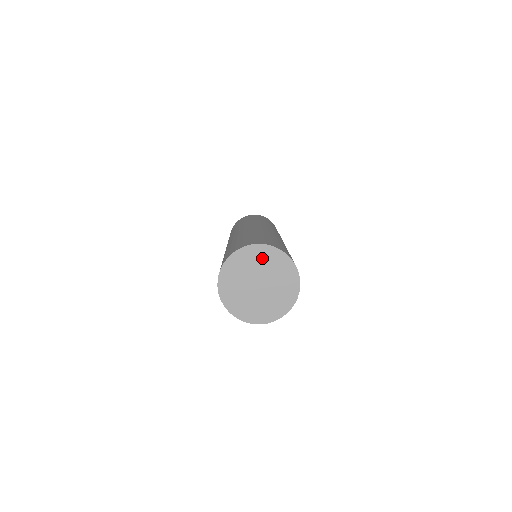
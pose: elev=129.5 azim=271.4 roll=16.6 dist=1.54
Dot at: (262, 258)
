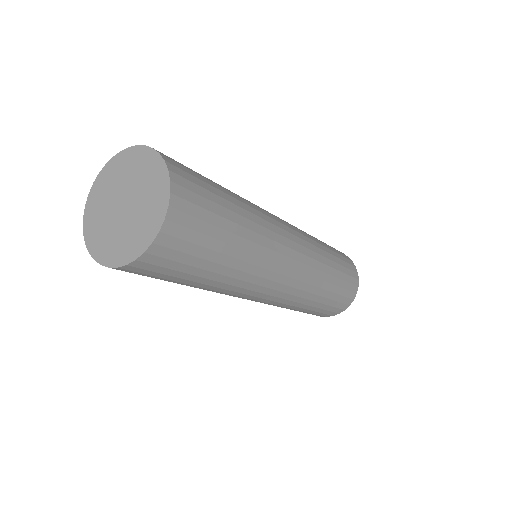
Dot at: (141, 167)
